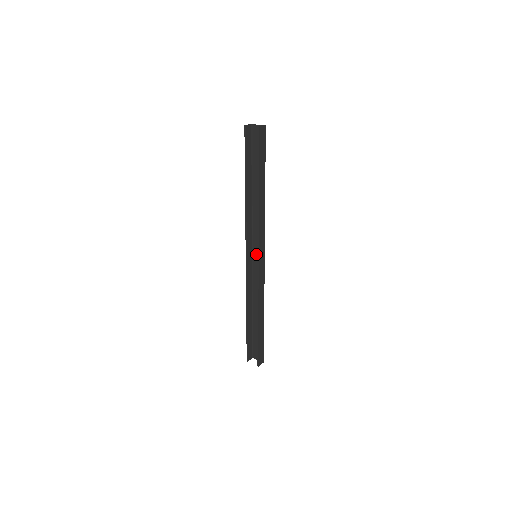
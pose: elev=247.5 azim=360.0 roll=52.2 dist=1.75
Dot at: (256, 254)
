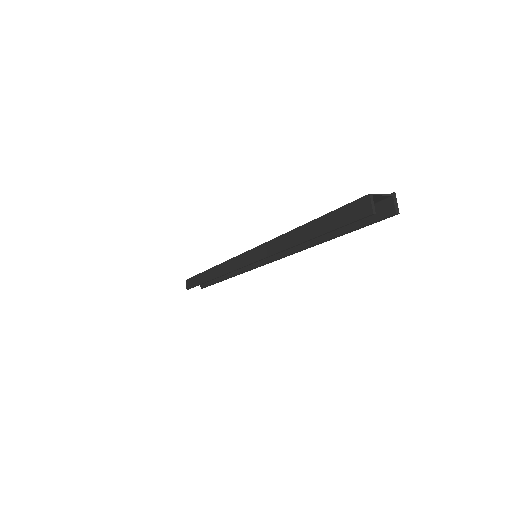
Dot at: occluded
